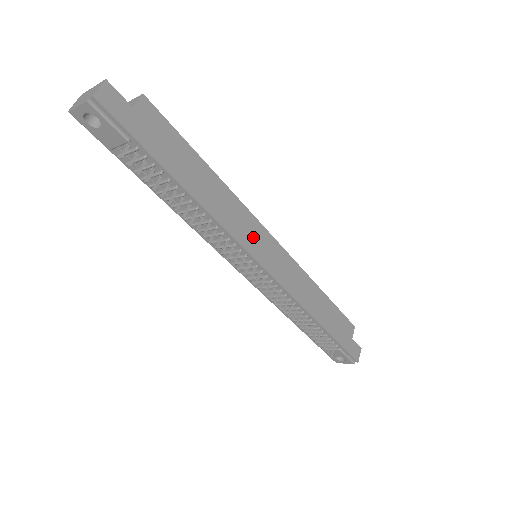
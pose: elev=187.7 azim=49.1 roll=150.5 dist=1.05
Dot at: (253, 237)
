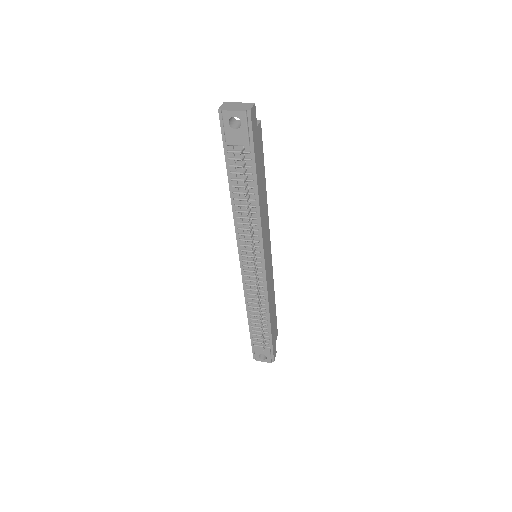
Dot at: (266, 241)
